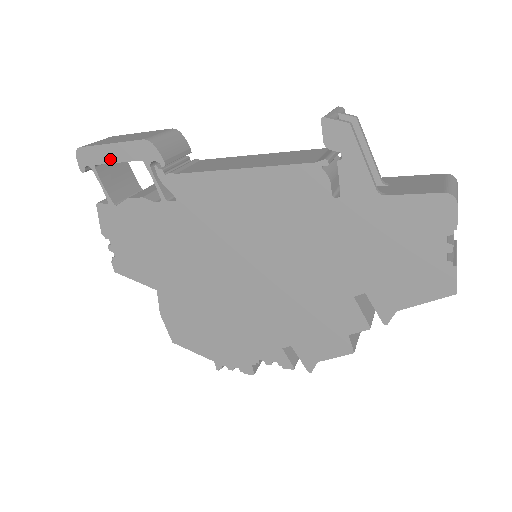
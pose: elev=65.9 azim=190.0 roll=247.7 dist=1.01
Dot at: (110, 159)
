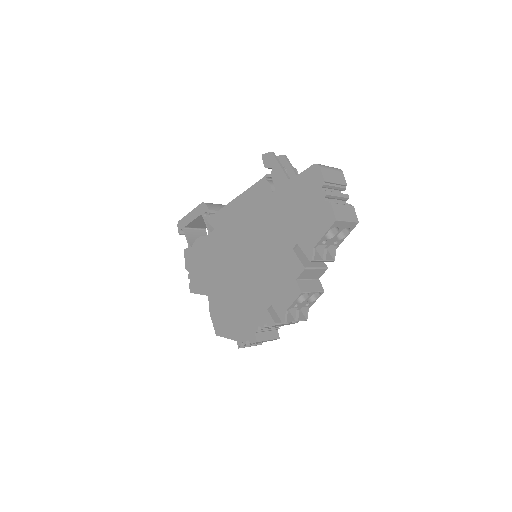
Dot at: (190, 221)
